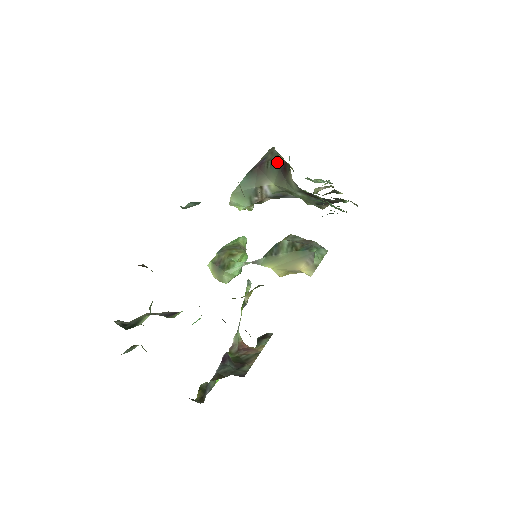
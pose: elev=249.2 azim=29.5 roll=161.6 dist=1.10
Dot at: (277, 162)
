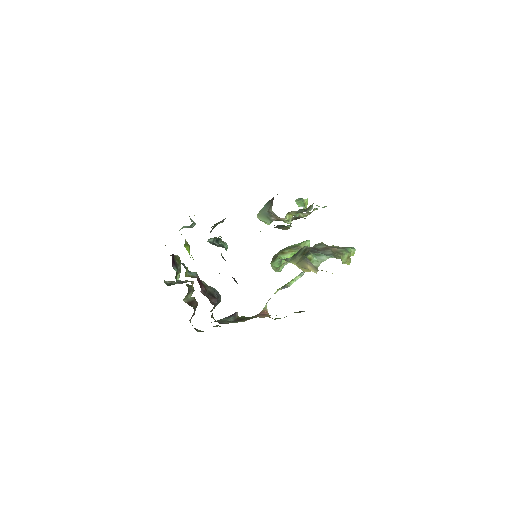
Dot at: occluded
